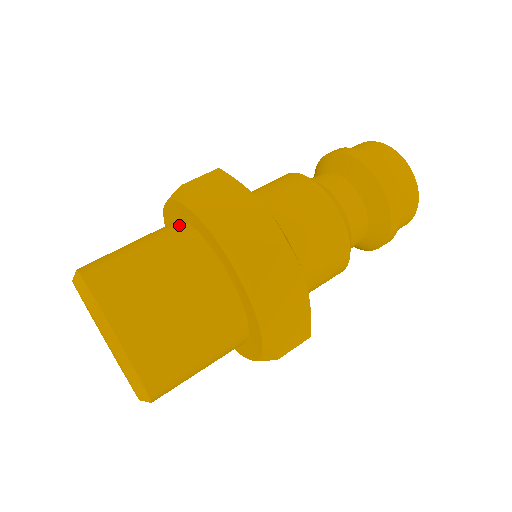
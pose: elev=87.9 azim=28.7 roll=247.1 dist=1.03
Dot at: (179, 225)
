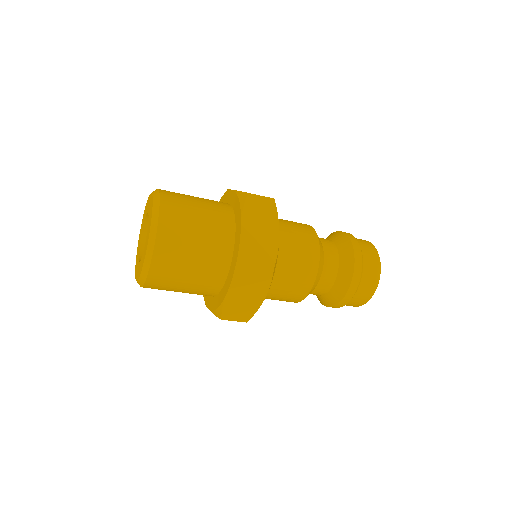
Dot at: occluded
